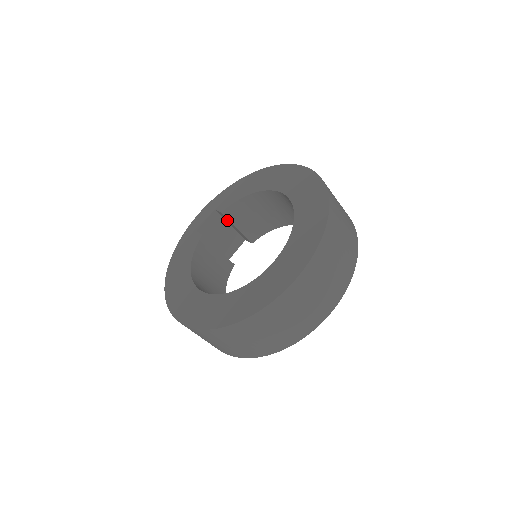
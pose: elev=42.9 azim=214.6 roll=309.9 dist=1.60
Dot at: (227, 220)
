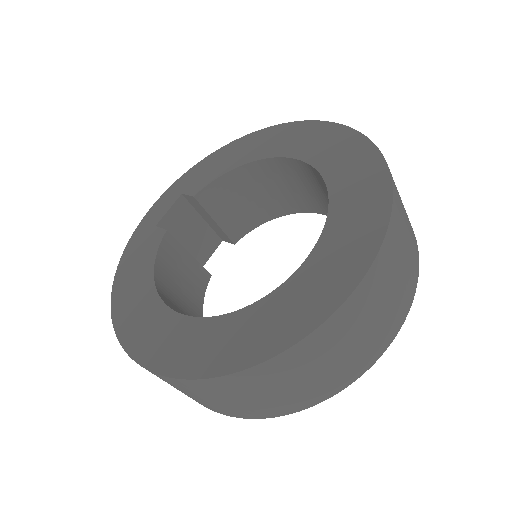
Dot at: (200, 209)
